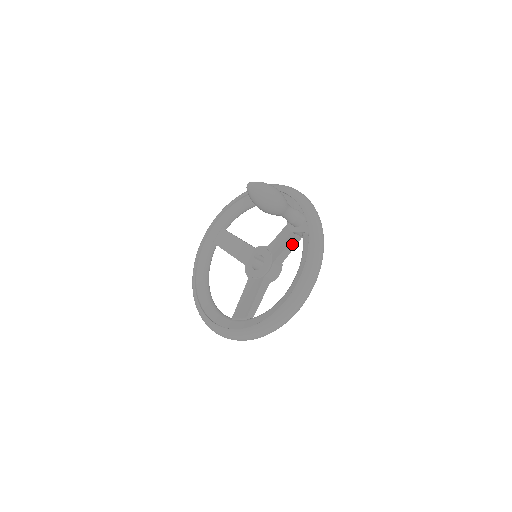
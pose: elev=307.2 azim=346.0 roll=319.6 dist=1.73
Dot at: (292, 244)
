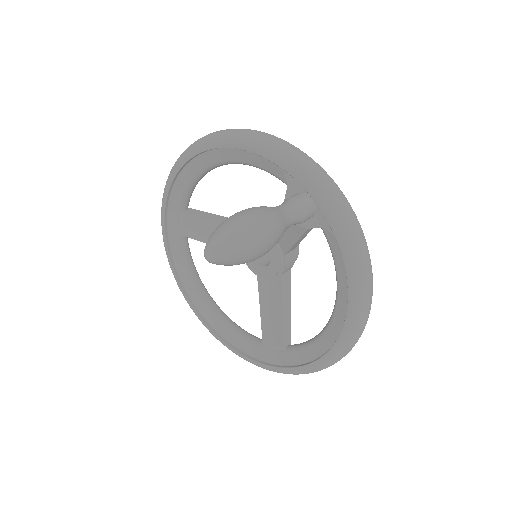
Dot at: (306, 232)
